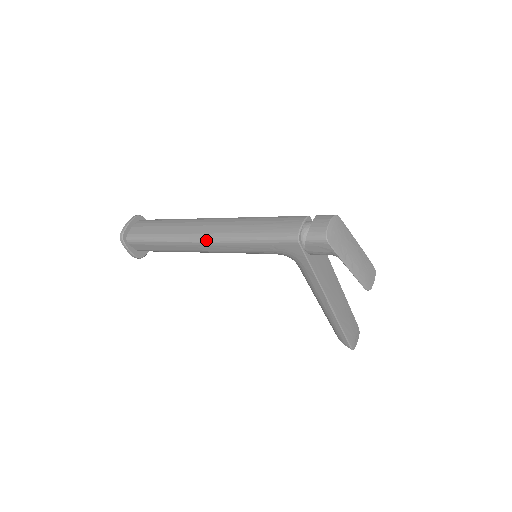
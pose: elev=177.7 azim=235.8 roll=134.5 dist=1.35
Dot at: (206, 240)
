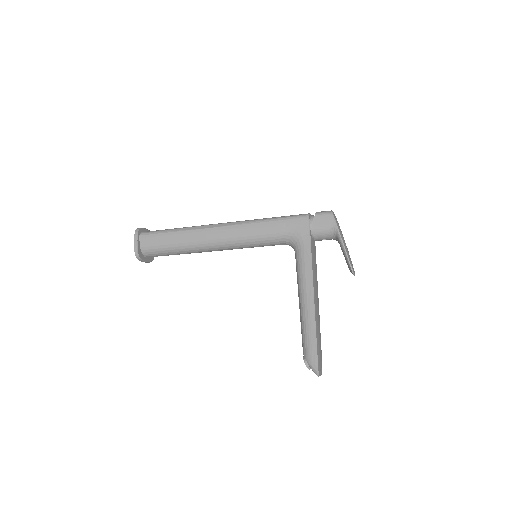
Dot at: (225, 225)
